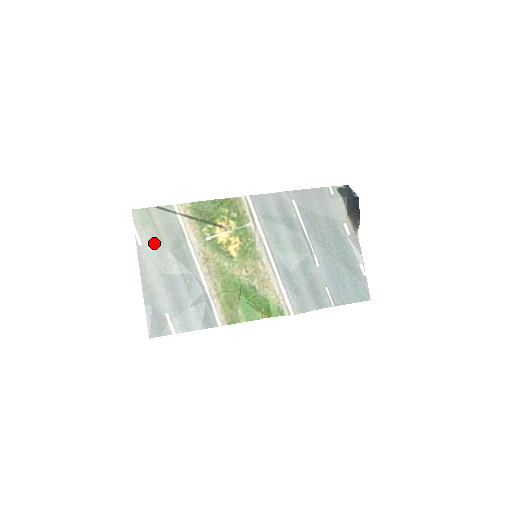
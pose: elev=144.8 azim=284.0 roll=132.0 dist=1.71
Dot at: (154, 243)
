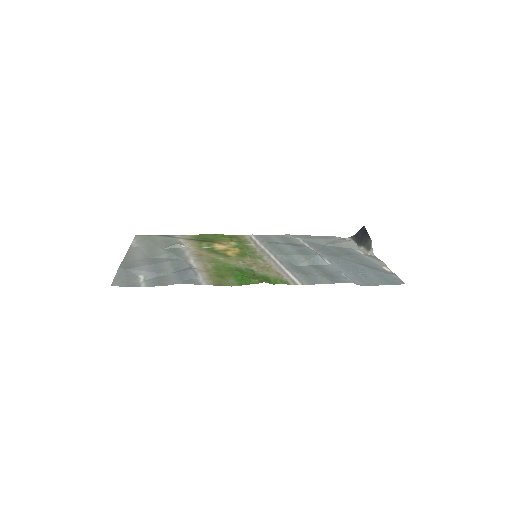
Dot at: (148, 246)
